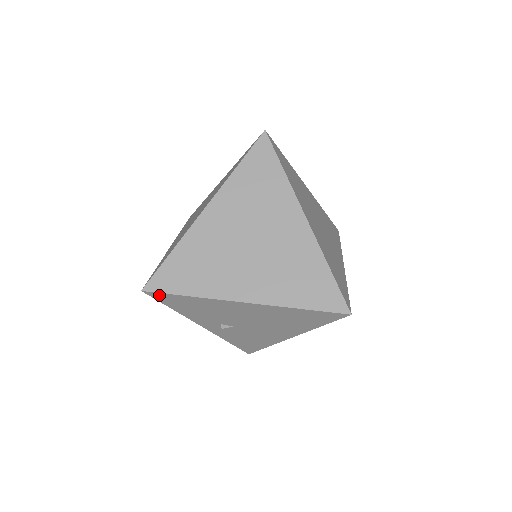
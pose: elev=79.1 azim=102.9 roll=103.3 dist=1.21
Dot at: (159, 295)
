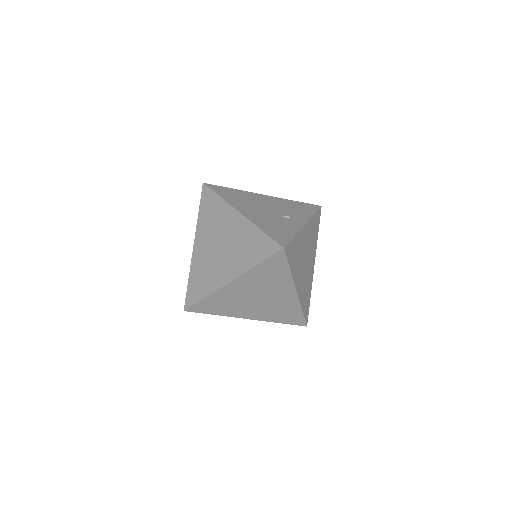
Dot at: occluded
